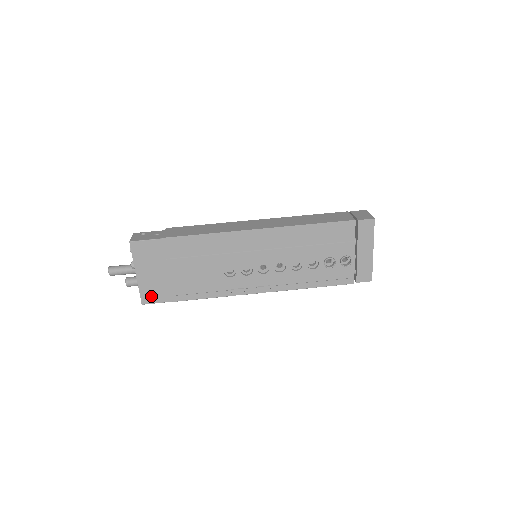
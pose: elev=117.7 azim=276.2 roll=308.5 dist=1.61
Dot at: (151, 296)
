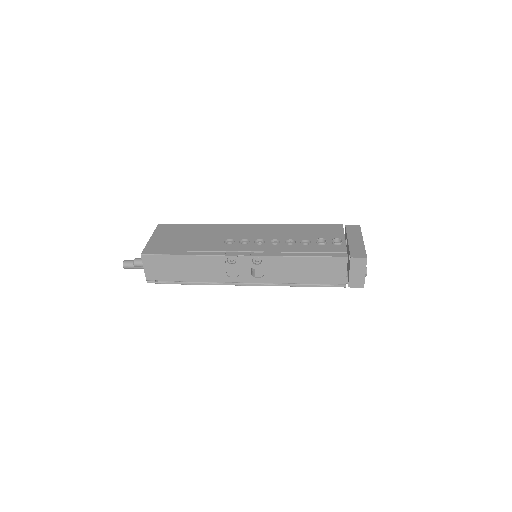
Dot at: (153, 250)
